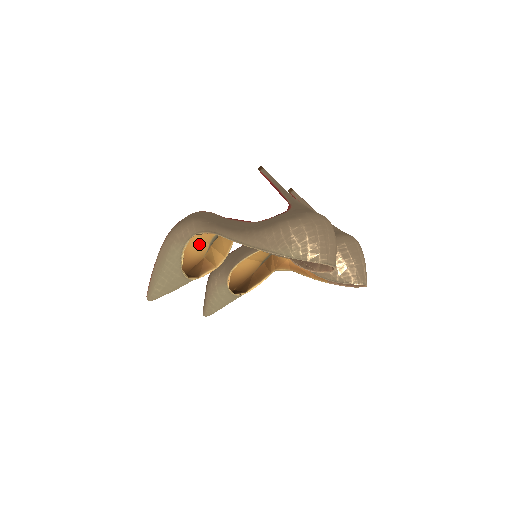
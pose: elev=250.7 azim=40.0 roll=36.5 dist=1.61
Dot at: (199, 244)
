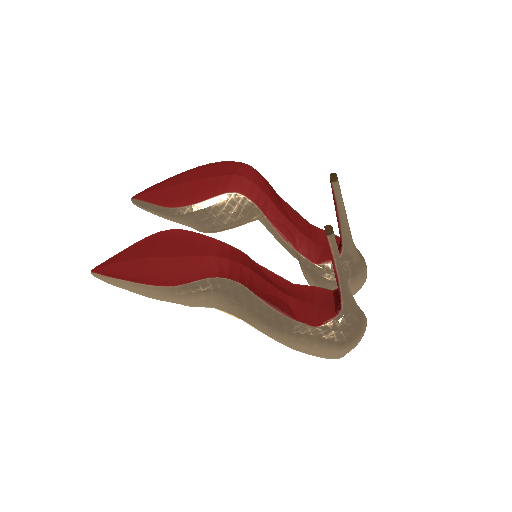
Dot at: occluded
